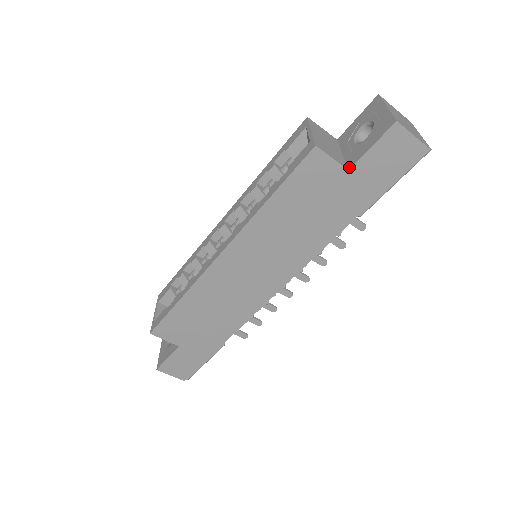
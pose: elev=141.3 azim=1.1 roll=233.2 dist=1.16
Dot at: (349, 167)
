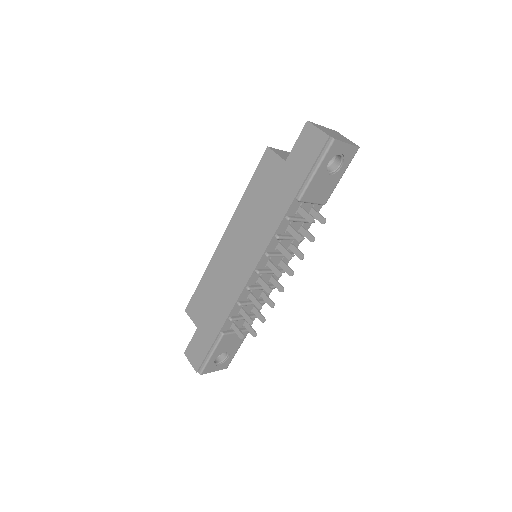
Dot at: (288, 160)
